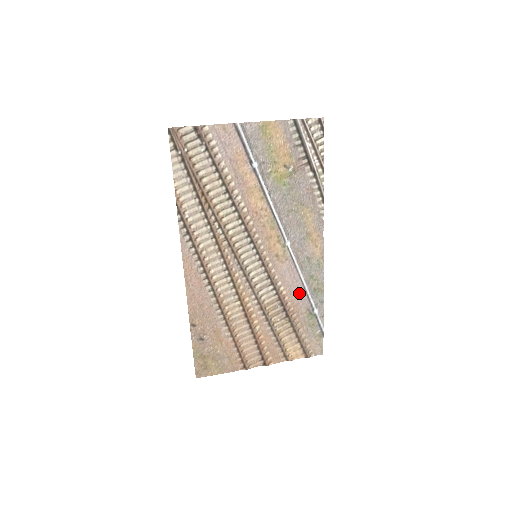
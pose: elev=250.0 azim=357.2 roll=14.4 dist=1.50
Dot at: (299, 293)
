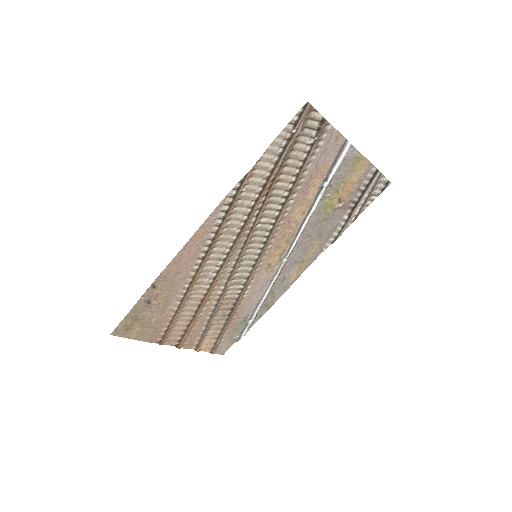
Dot at: (254, 301)
